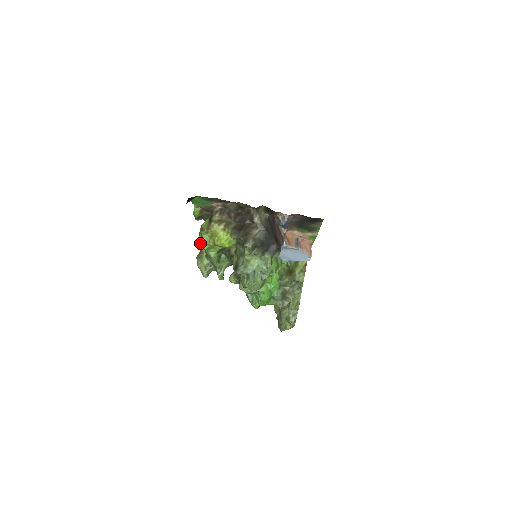
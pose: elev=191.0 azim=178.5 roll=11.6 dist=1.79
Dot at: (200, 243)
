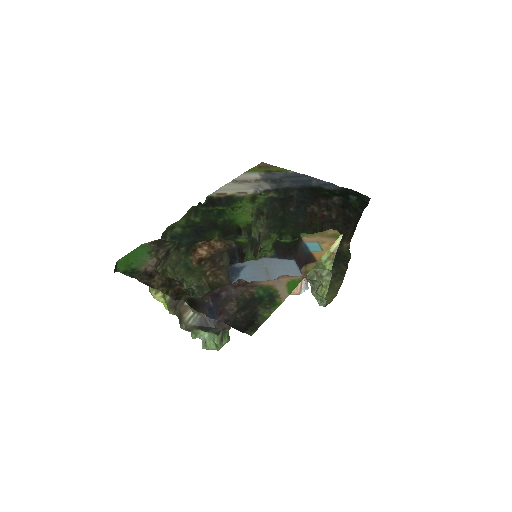
Dot at: occluded
